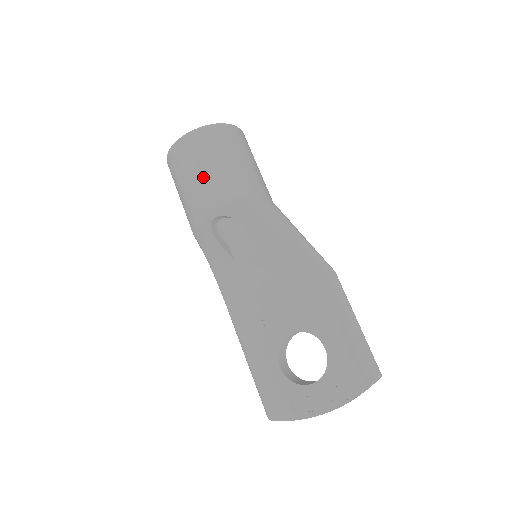
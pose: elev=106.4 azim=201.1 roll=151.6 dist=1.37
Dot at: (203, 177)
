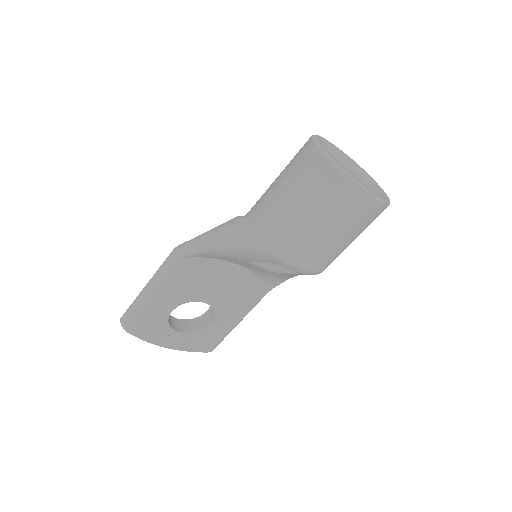
Dot at: (336, 245)
